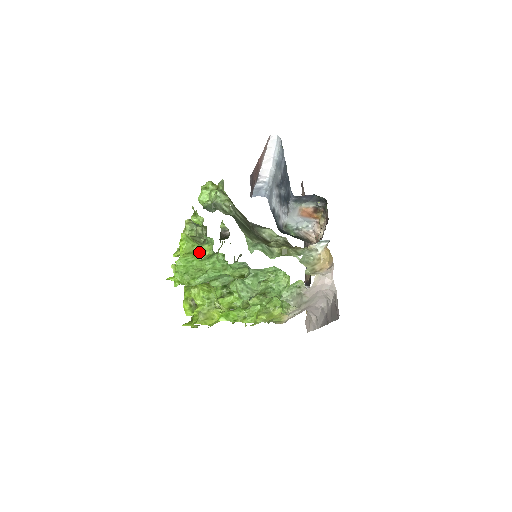
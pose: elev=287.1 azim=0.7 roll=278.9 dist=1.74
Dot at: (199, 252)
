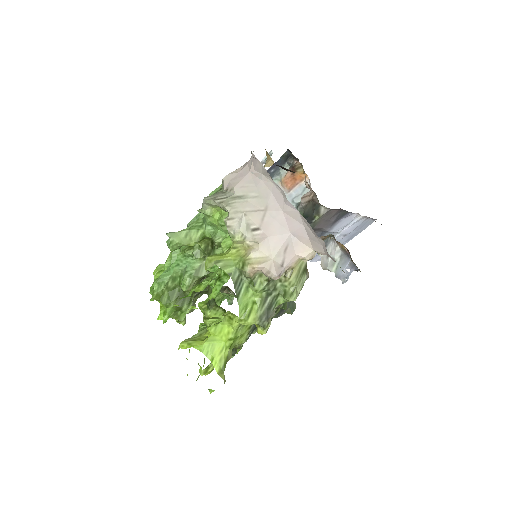
Dot at: occluded
